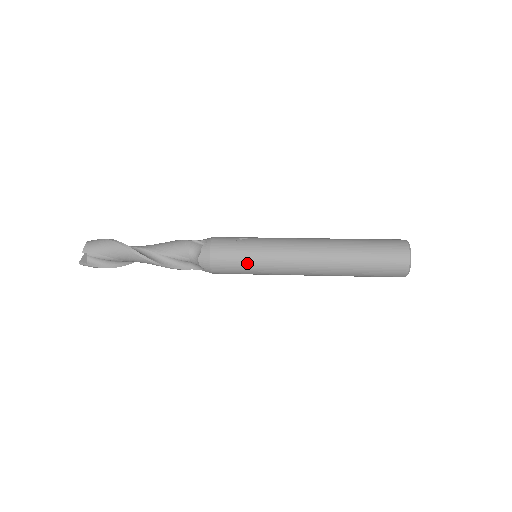
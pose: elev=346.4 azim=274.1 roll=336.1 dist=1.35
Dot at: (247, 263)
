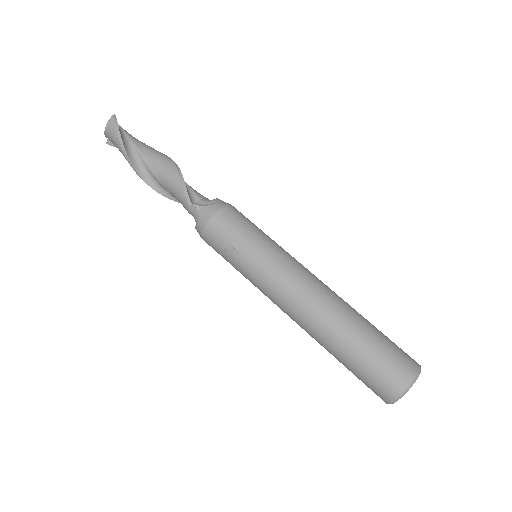
Dot at: occluded
